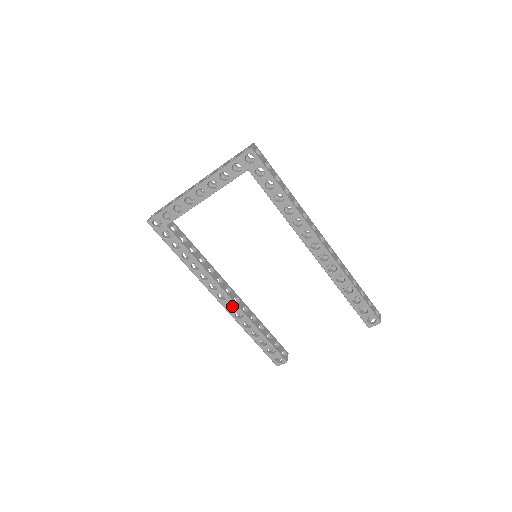
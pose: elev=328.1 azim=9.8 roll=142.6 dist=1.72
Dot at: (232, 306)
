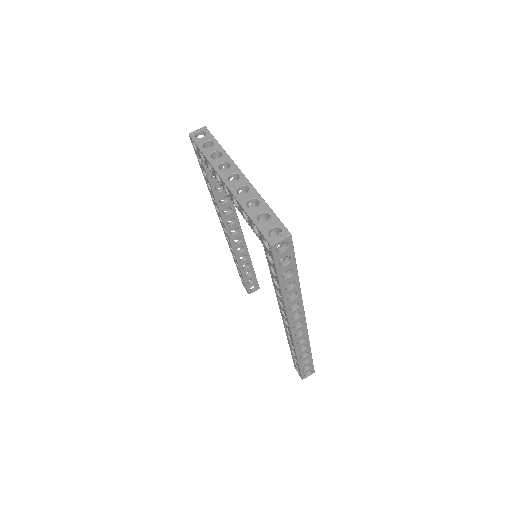
Dot at: occluded
